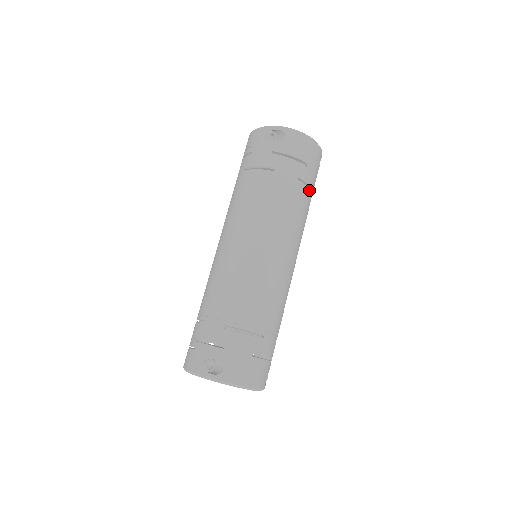
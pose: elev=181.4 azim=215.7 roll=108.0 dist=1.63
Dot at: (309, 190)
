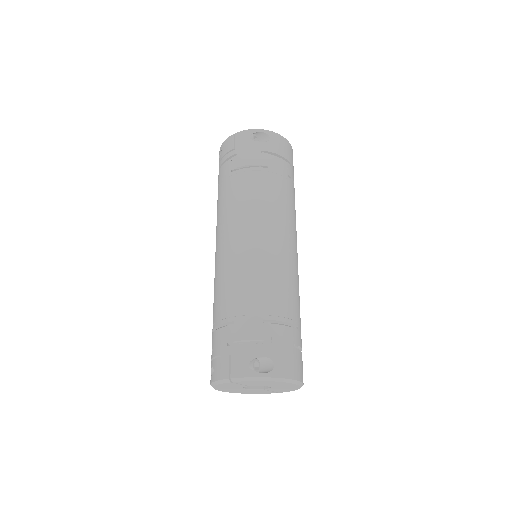
Dot at: (294, 188)
